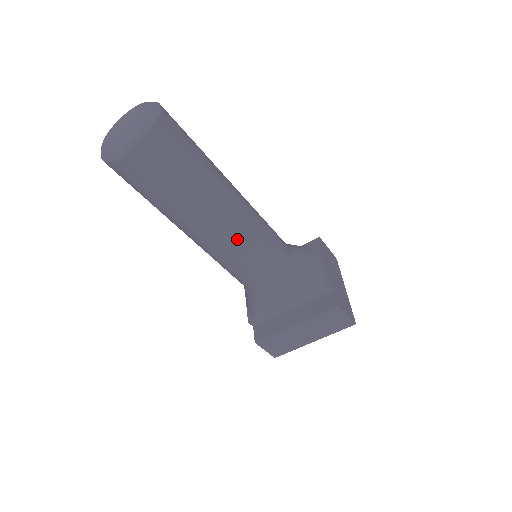
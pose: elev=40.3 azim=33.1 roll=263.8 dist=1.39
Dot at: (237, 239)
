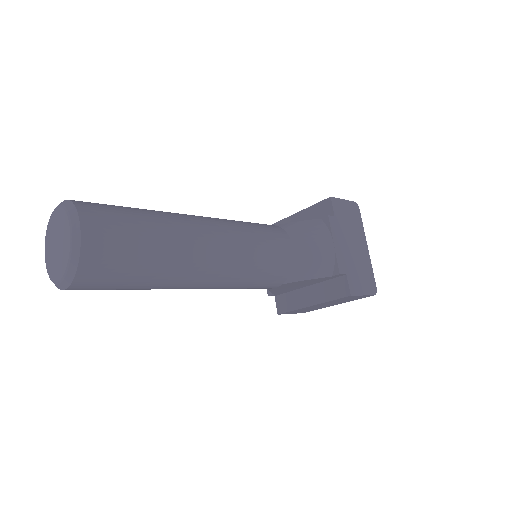
Dot at: (222, 281)
